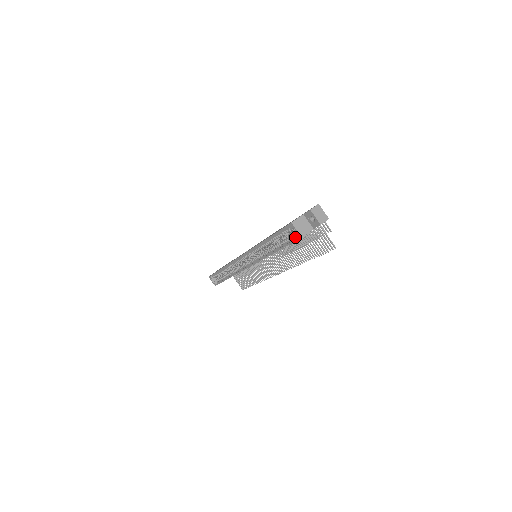
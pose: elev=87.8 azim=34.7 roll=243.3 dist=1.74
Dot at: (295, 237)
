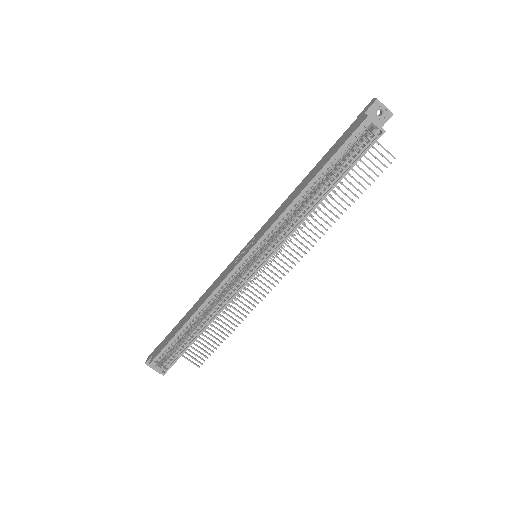
Dot at: (369, 141)
